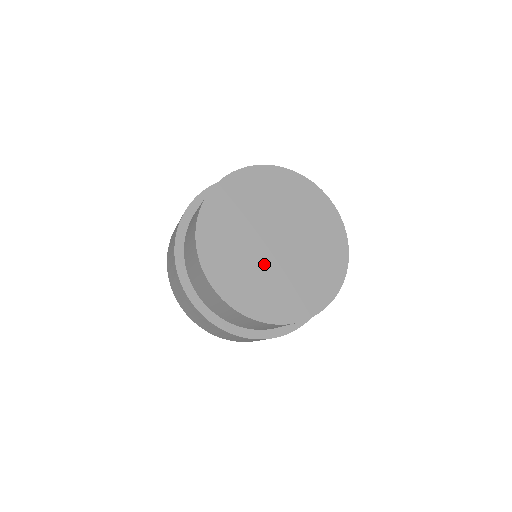
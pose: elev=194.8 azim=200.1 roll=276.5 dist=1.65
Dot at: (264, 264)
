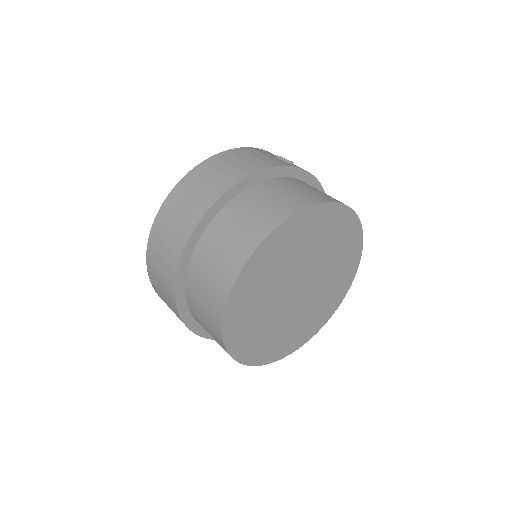
Dot at: (293, 314)
